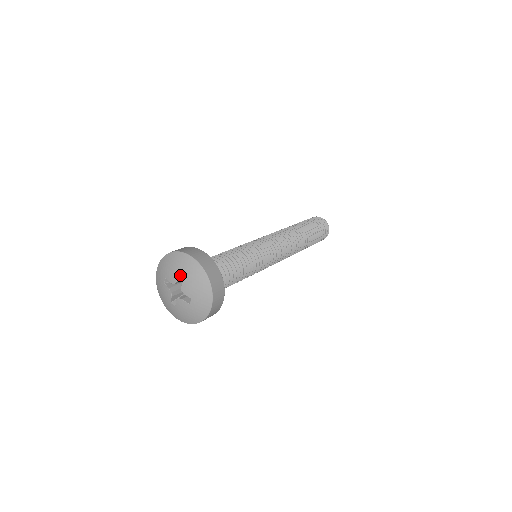
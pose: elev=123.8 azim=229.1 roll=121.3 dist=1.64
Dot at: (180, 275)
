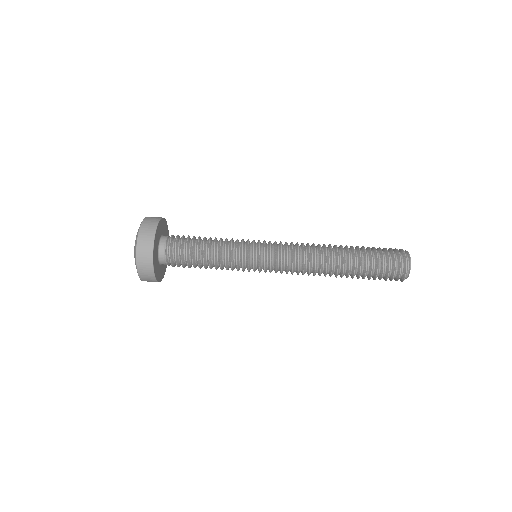
Dot at: occluded
